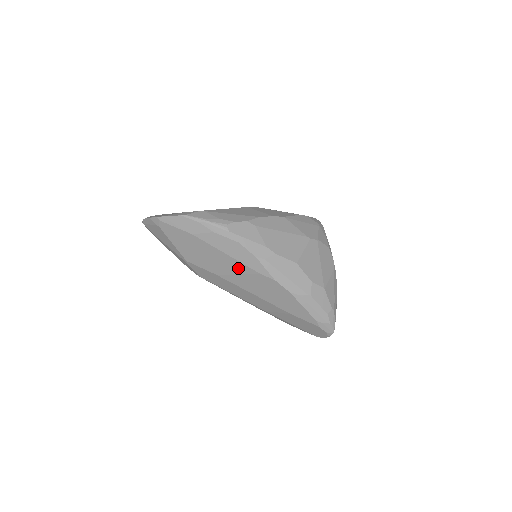
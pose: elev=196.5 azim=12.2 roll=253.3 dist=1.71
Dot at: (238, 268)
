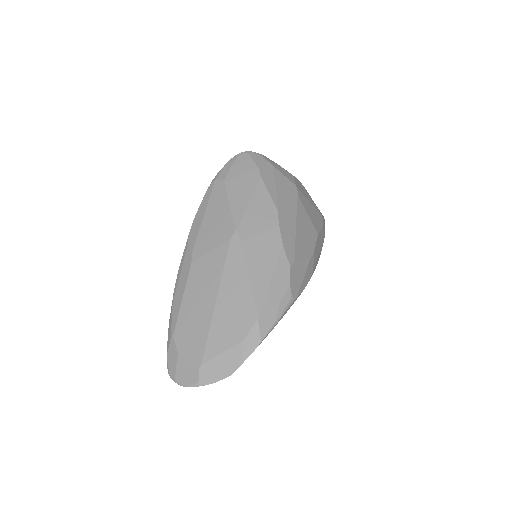
Dot at: occluded
